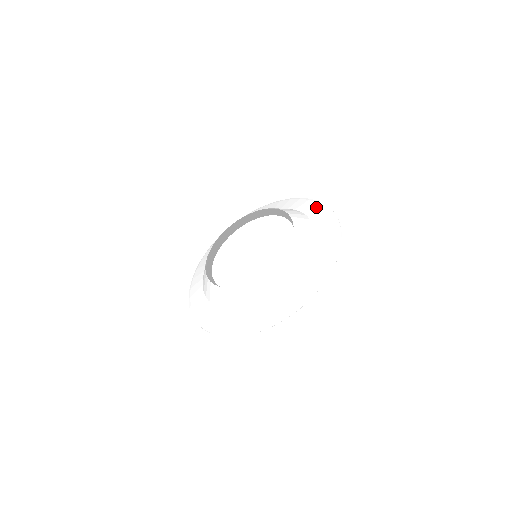
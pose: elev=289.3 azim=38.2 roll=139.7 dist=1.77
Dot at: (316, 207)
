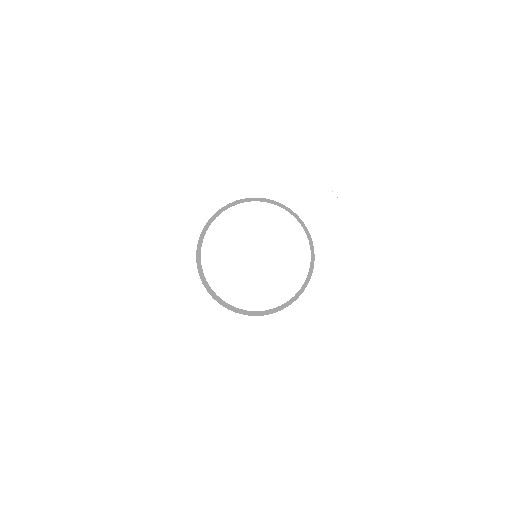
Dot at: (326, 199)
